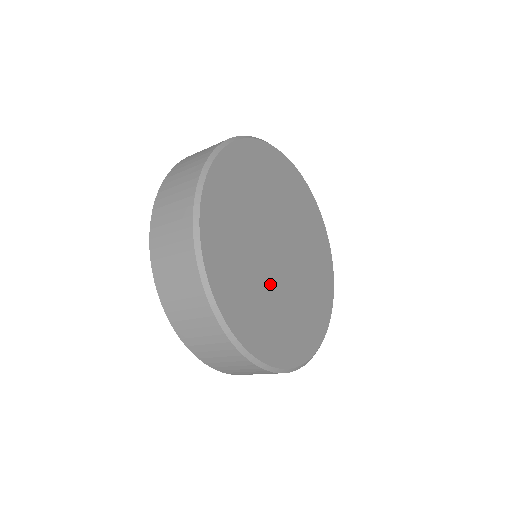
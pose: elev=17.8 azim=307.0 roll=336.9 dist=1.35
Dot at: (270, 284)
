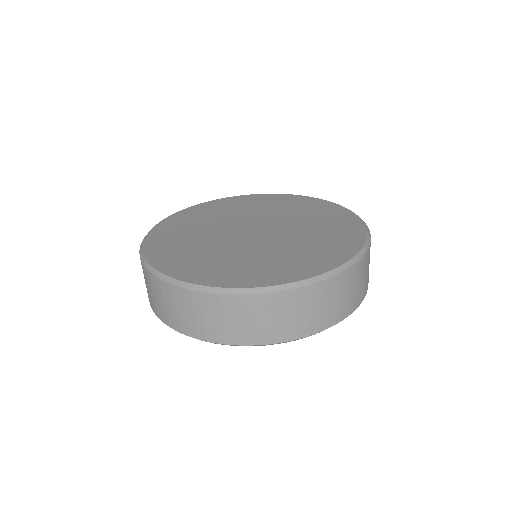
Dot at: (215, 236)
